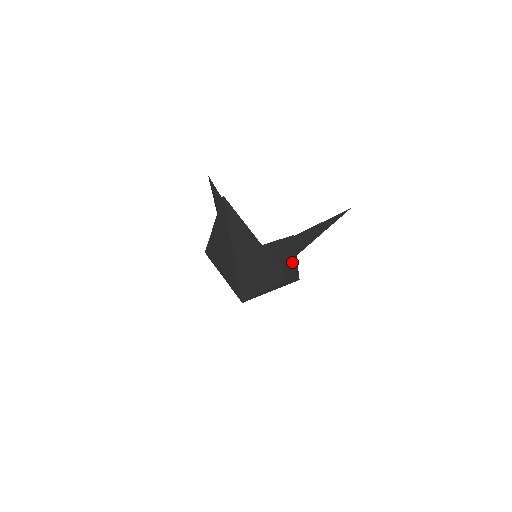
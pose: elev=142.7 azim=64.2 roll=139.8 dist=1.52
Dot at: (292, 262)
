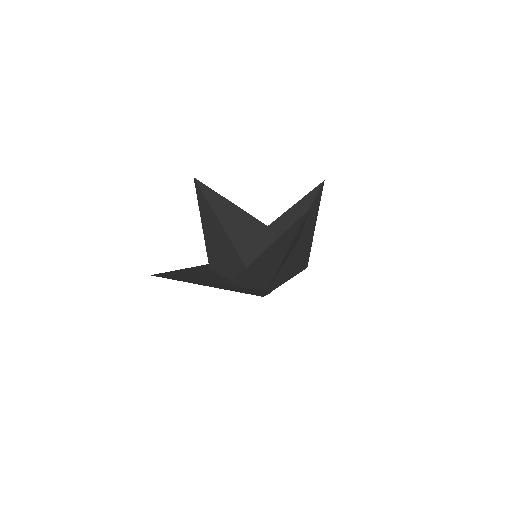
Dot at: (310, 234)
